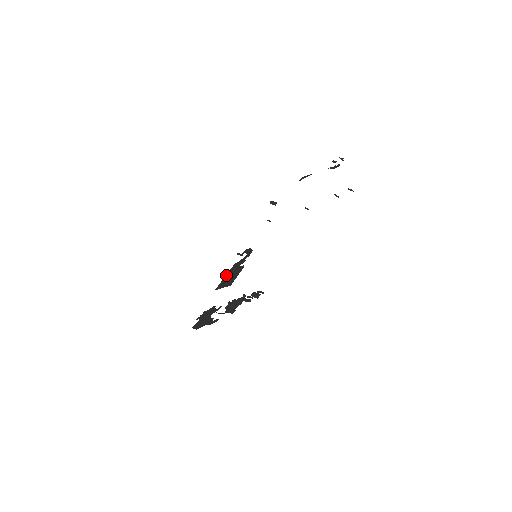
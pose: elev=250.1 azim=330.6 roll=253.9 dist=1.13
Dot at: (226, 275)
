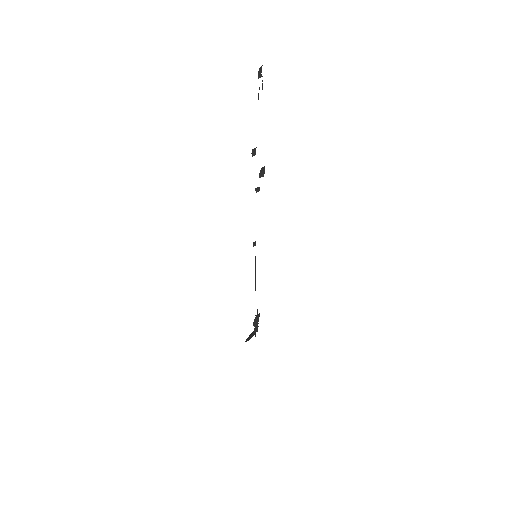
Dot at: (255, 273)
